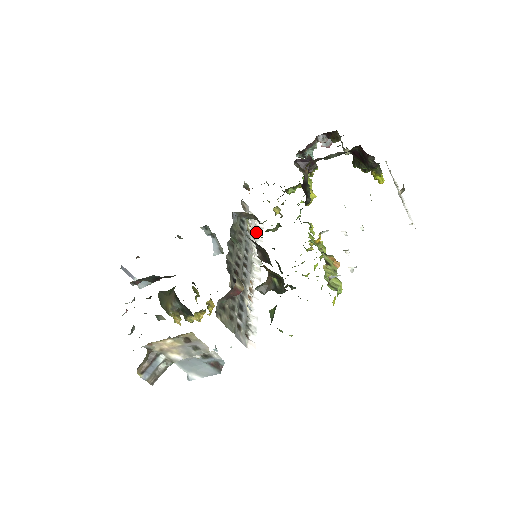
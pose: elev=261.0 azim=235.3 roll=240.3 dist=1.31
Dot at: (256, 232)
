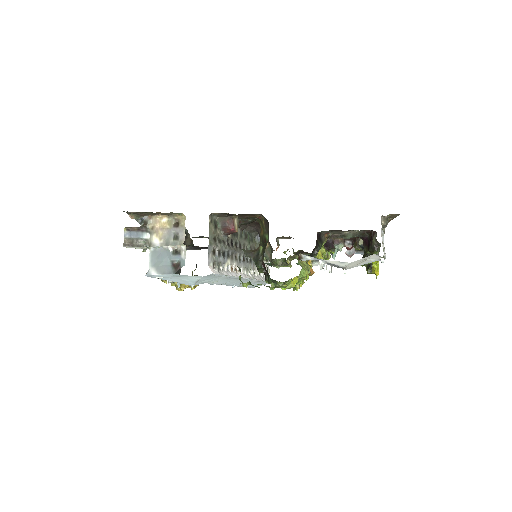
Dot at: (264, 276)
